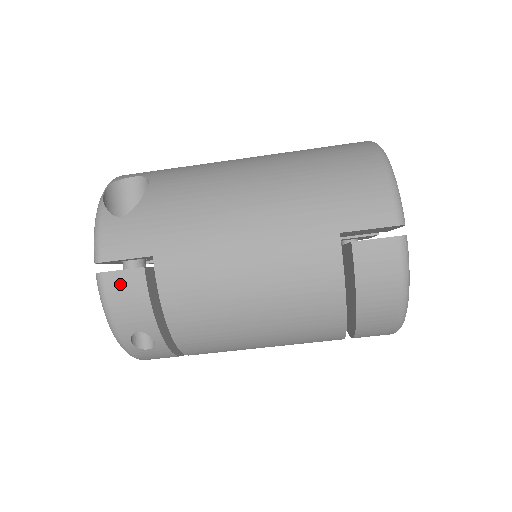
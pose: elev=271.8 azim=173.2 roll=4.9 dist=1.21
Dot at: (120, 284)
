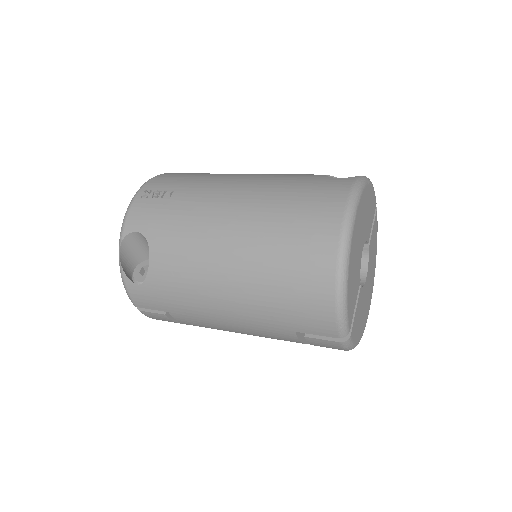
Dot at: (154, 316)
